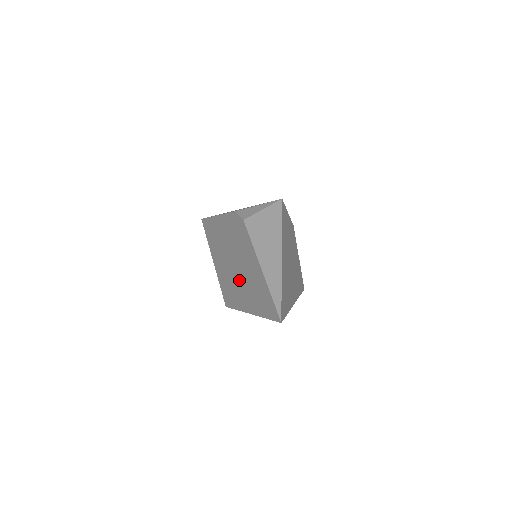
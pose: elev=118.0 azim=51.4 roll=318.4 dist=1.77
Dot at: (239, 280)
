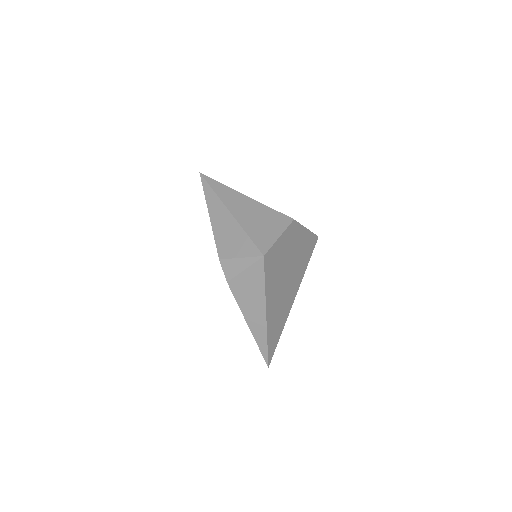
Dot at: occluded
